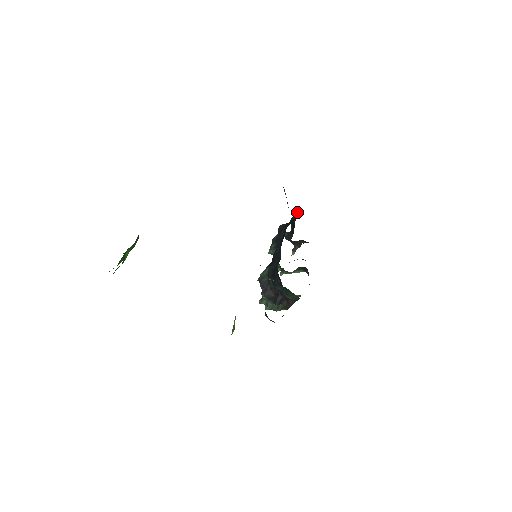
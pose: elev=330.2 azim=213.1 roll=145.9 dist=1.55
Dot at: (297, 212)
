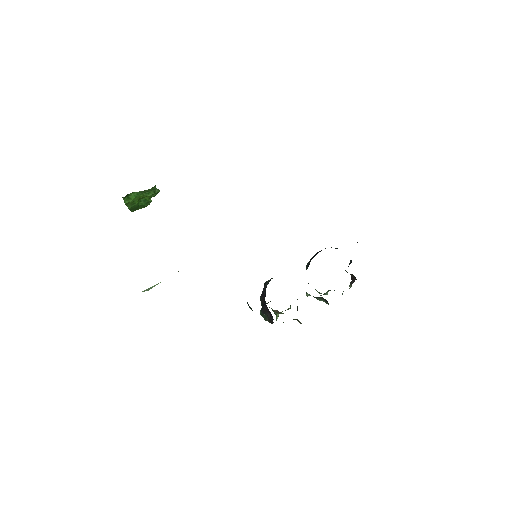
Dot at: occluded
